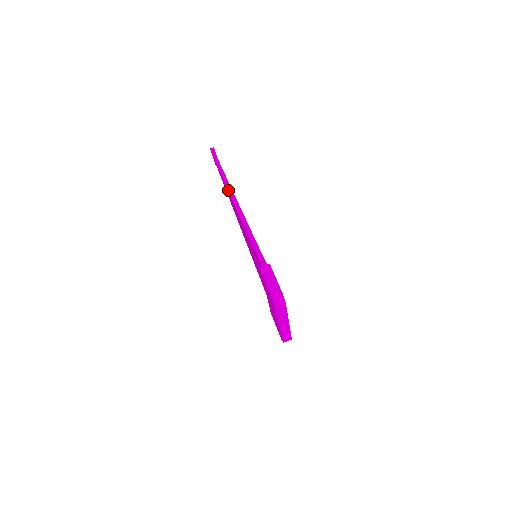
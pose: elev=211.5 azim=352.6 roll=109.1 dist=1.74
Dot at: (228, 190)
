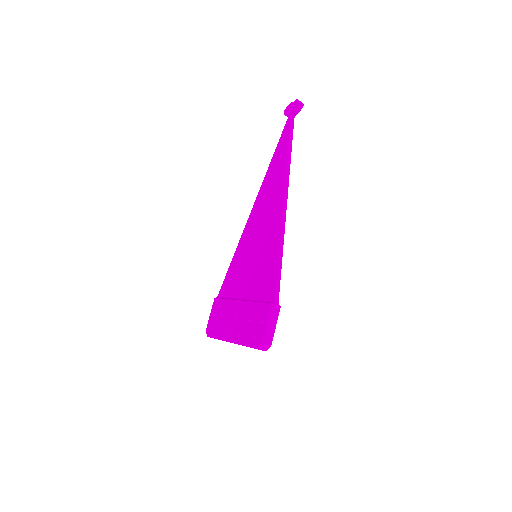
Dot at: (286, 172)
